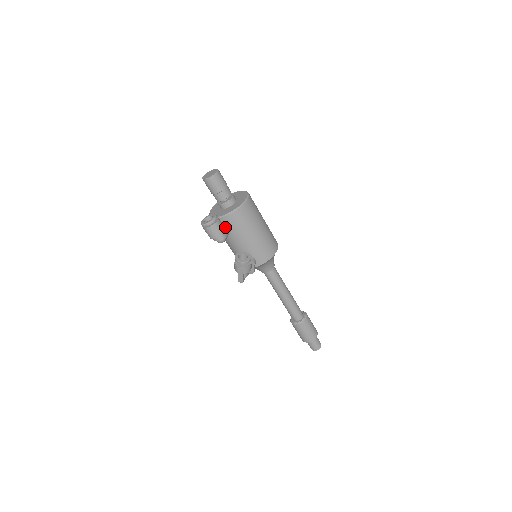
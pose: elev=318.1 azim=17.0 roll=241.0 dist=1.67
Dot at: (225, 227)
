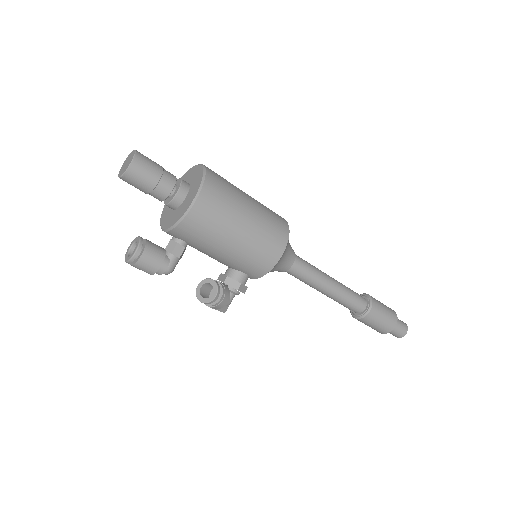
Dot at: (170, 248)
